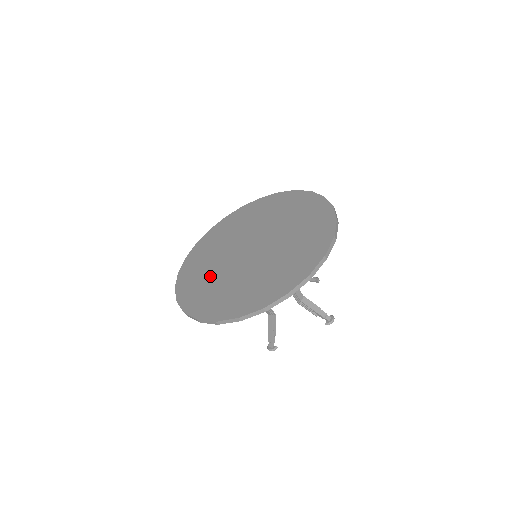
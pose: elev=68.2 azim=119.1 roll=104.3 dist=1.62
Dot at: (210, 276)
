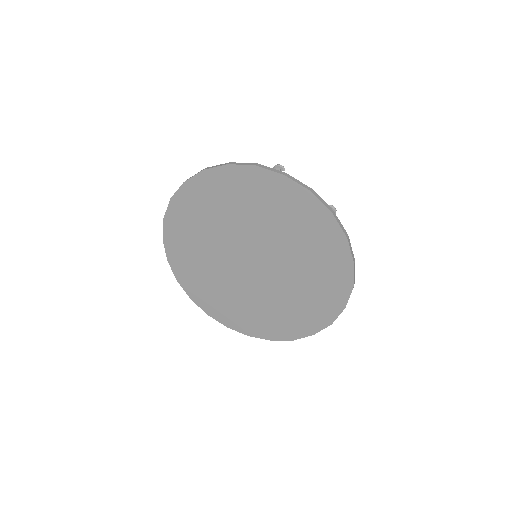
Dot at: (235, 299)
